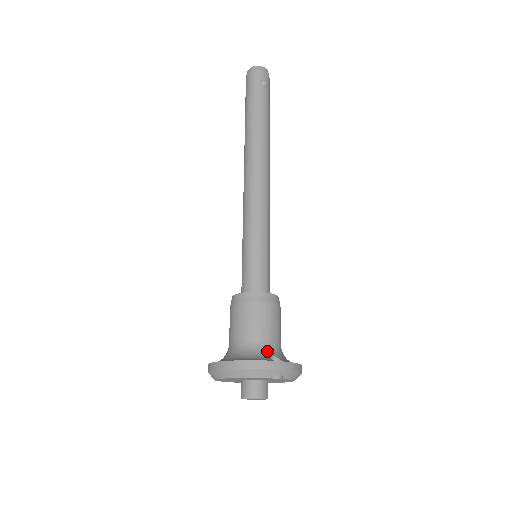
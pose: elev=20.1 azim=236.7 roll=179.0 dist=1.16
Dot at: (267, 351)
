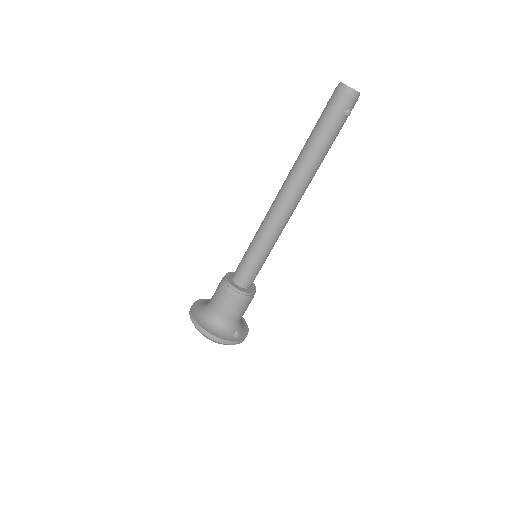
Dot at: (233, 327)
